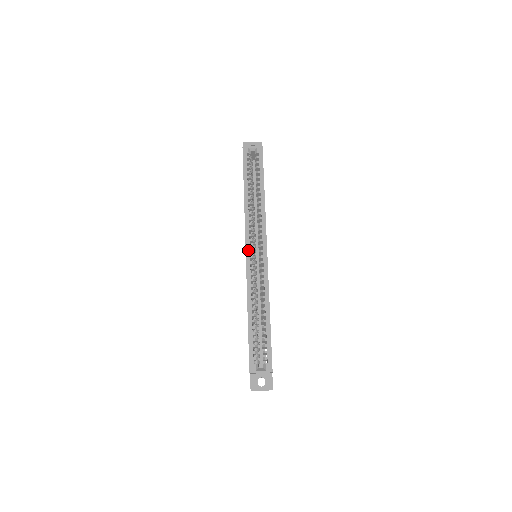
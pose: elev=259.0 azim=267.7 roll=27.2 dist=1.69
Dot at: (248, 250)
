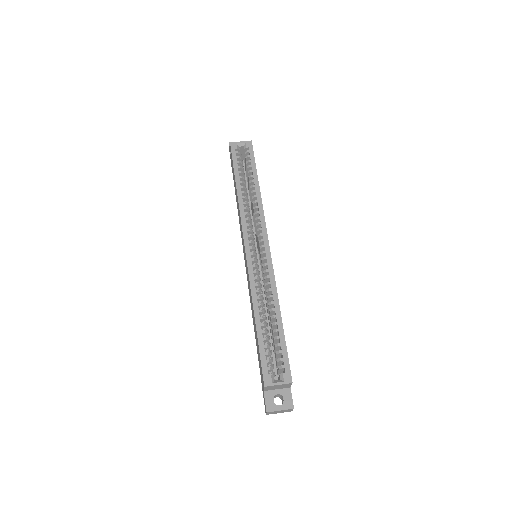
Dot at: (247, 246)
